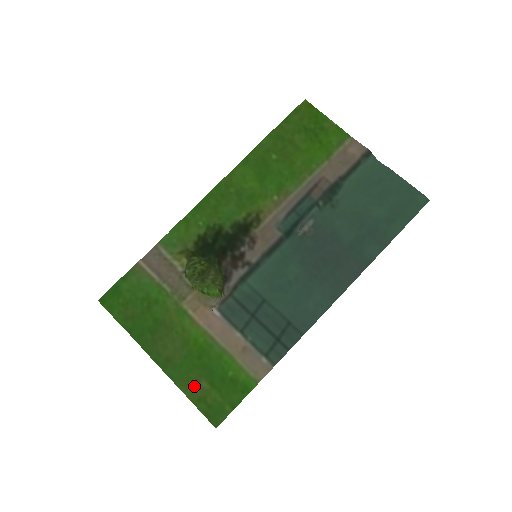
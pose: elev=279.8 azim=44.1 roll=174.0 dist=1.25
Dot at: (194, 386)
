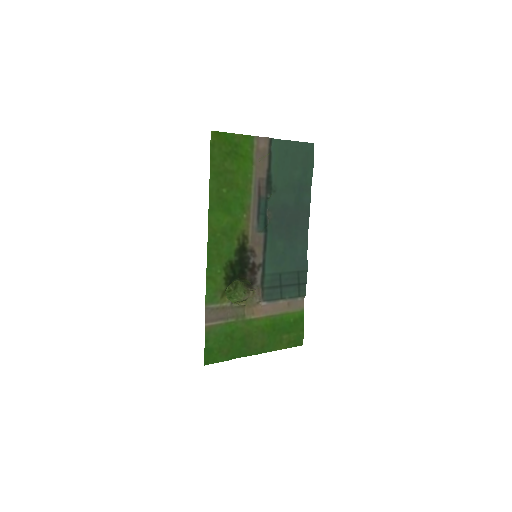
Dot at: (282, 342)
